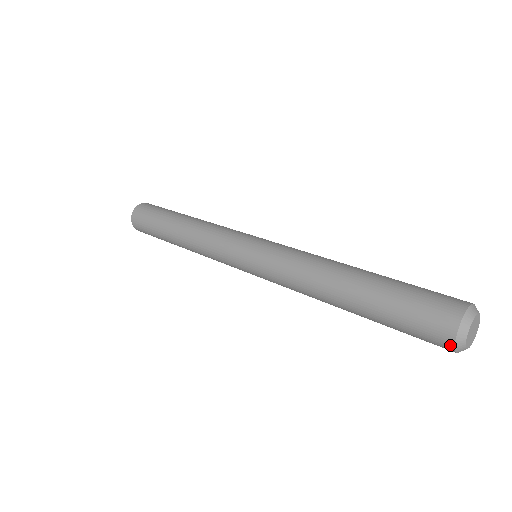
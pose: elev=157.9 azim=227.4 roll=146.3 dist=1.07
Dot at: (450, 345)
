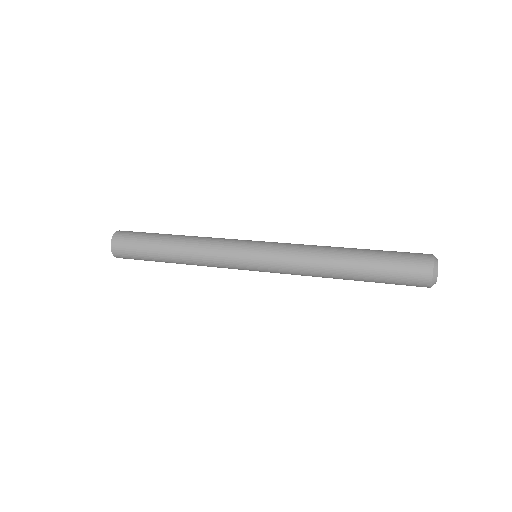
Dot at: occluded
